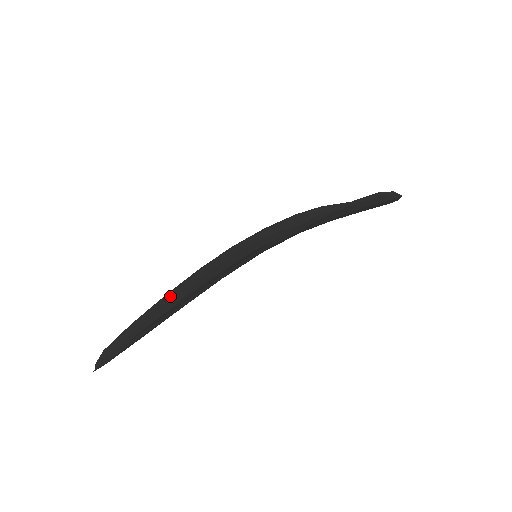
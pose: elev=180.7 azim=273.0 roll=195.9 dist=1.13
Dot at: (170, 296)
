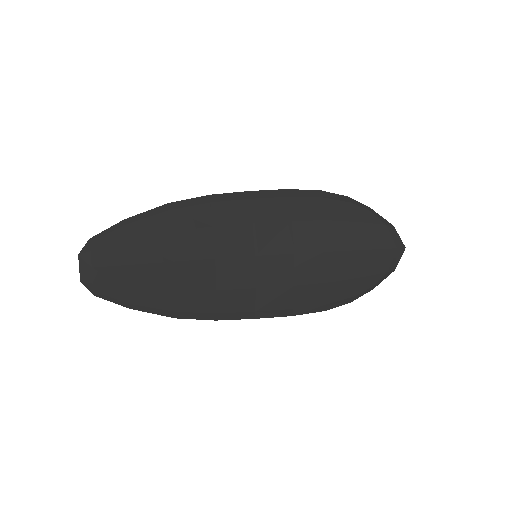
Dot at: (175, 300)
